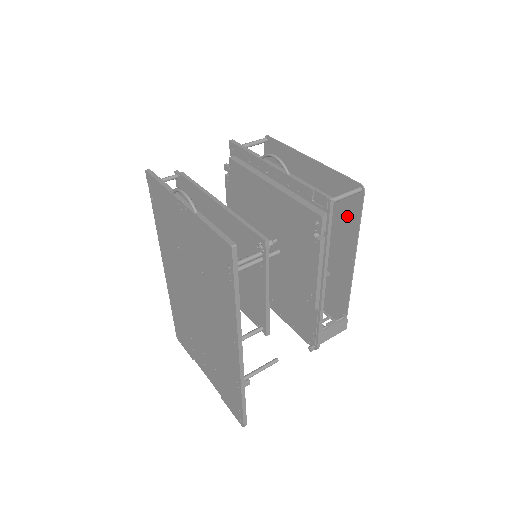
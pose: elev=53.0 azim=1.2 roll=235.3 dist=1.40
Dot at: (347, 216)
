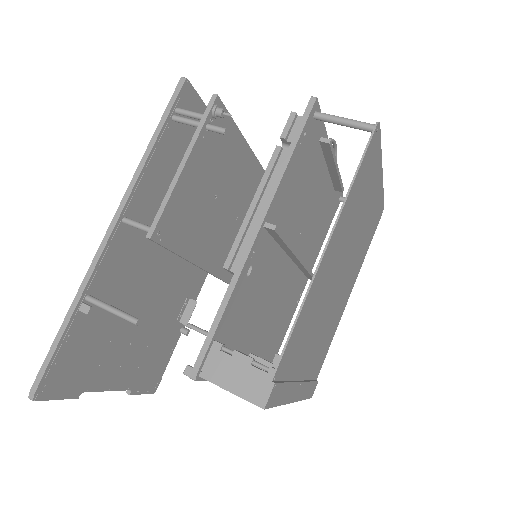
Dot at: (356, 186)
